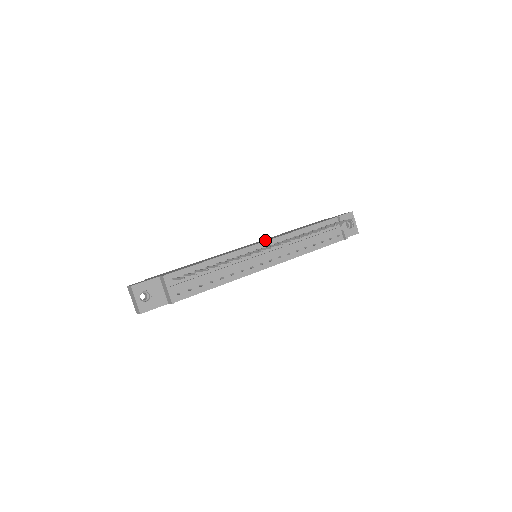
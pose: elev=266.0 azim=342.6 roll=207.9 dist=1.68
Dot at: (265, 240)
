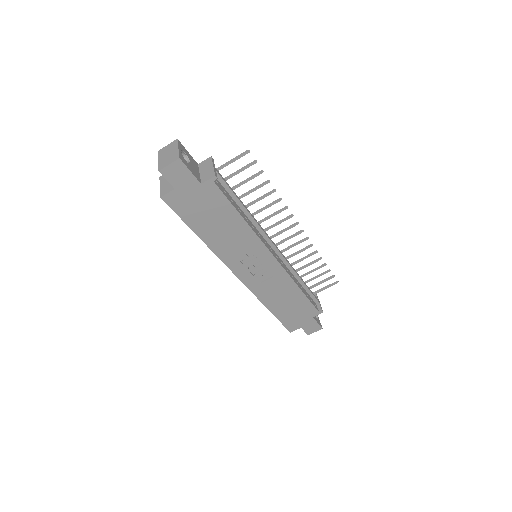
Dot at: occluded
